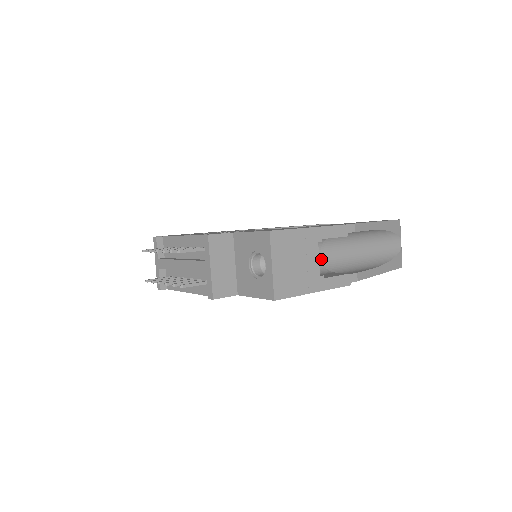
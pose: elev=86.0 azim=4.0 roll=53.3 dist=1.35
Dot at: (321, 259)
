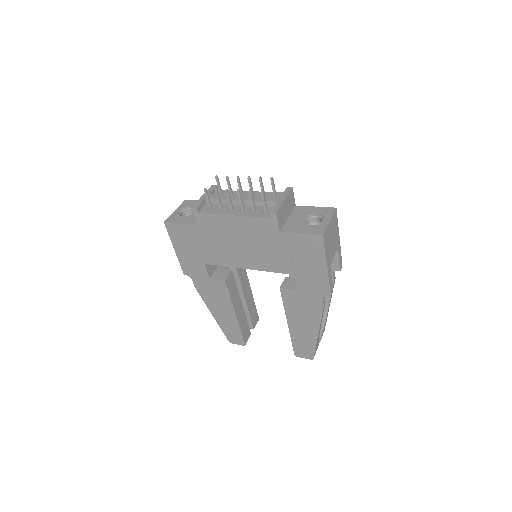
Dot at: occluded
